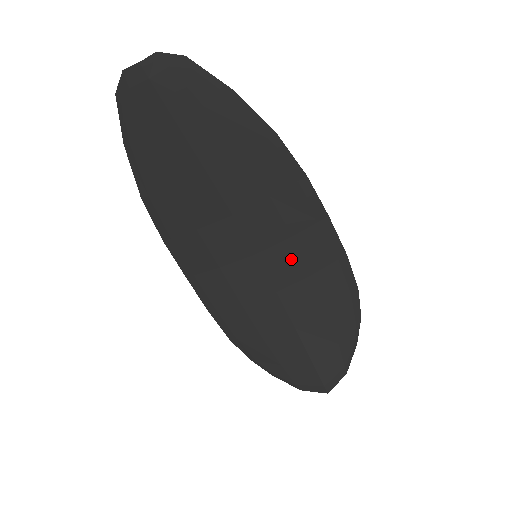
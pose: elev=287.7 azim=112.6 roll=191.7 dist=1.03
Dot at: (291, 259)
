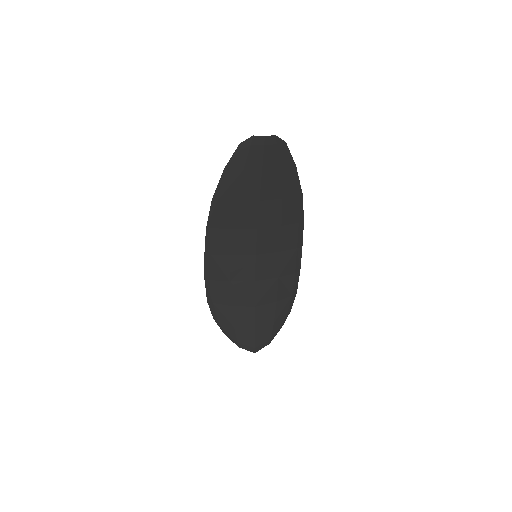
Dot at: (272, 264)
